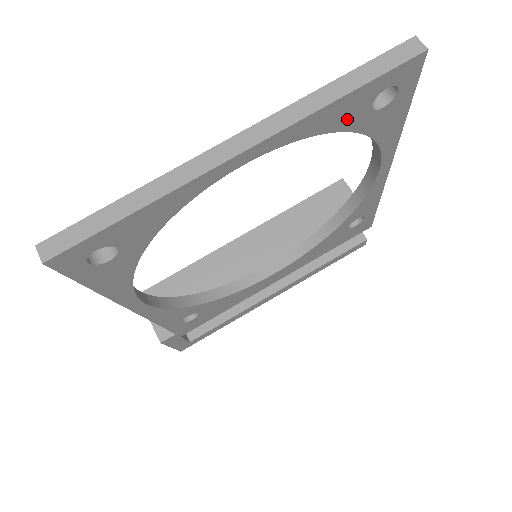
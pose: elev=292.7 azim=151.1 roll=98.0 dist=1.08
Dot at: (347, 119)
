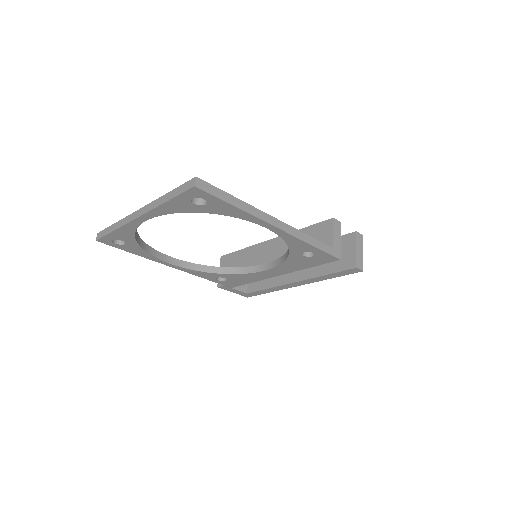
Dot at: (186, 208)
